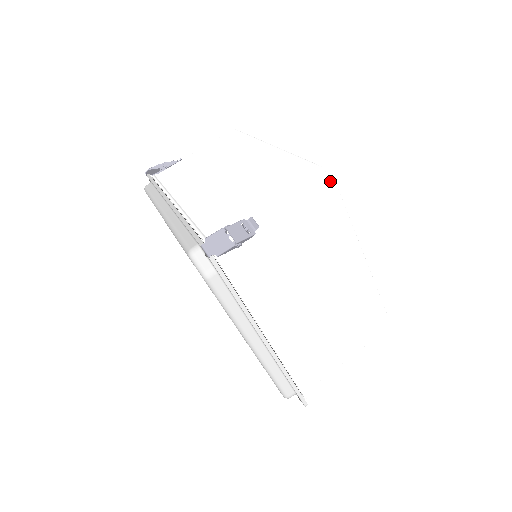
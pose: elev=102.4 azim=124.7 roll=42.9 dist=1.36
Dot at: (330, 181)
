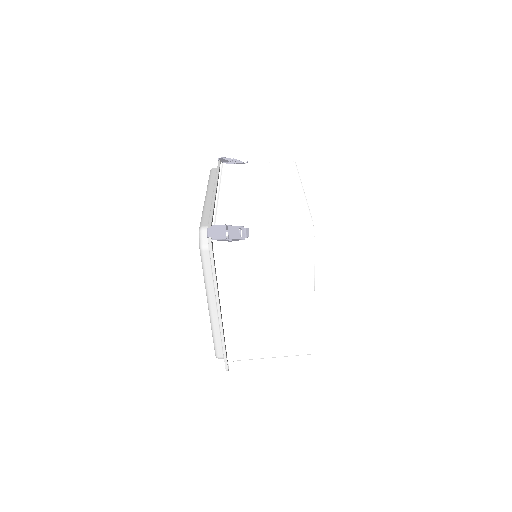
Dot at: (312, 233)
